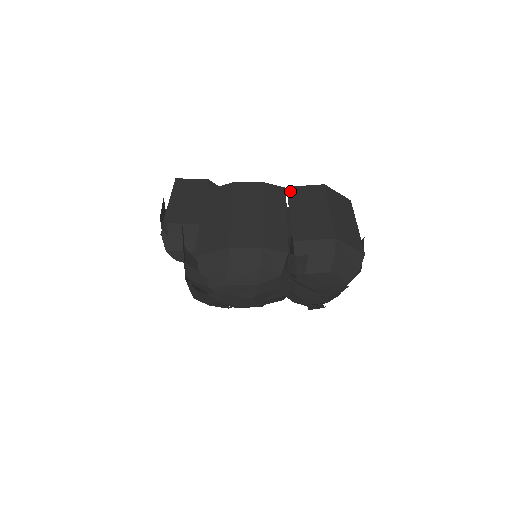
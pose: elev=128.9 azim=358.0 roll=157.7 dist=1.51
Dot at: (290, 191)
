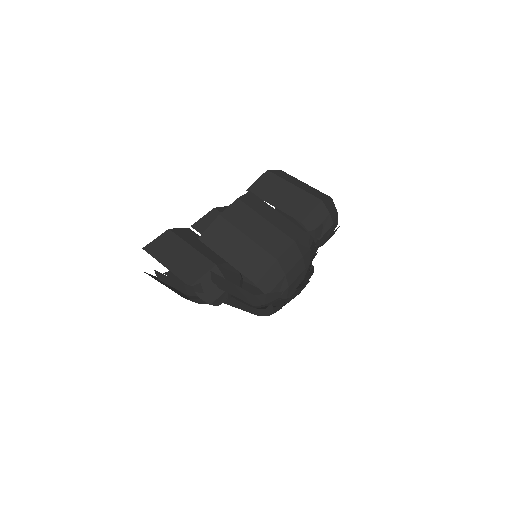
Dot at: (253, 191)
